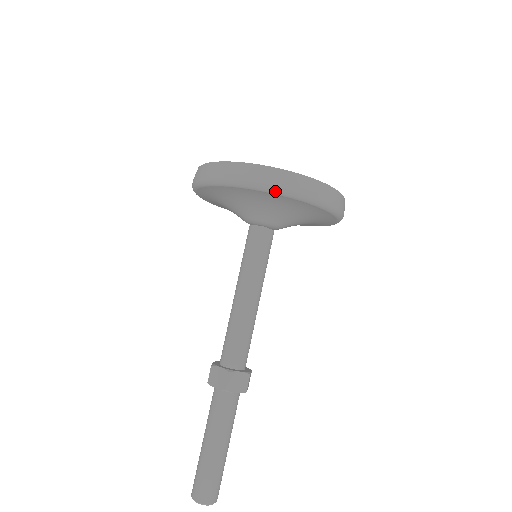
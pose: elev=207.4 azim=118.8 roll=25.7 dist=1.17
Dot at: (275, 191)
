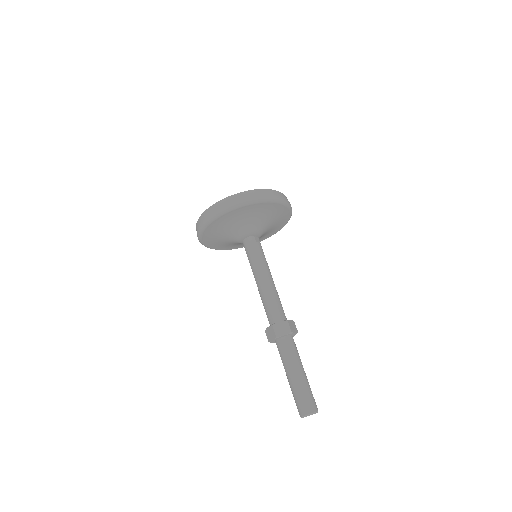
Dot at: (275, 201)
